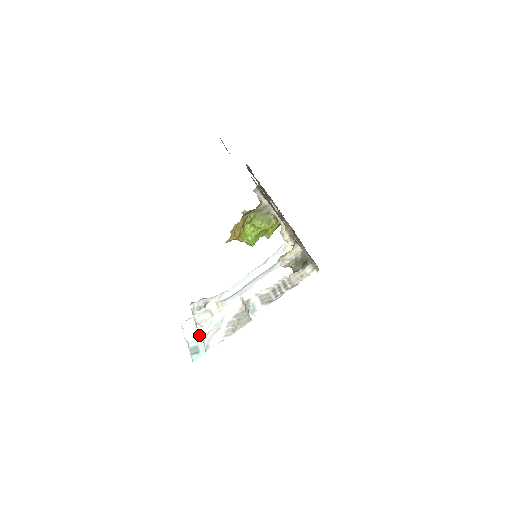
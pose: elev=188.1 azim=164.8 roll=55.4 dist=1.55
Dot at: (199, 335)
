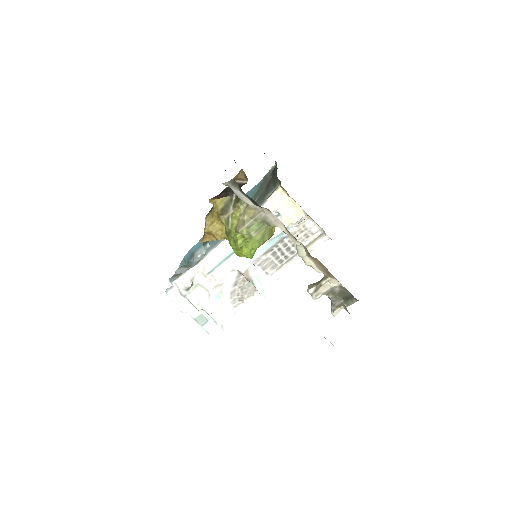
Dot at: occluded
